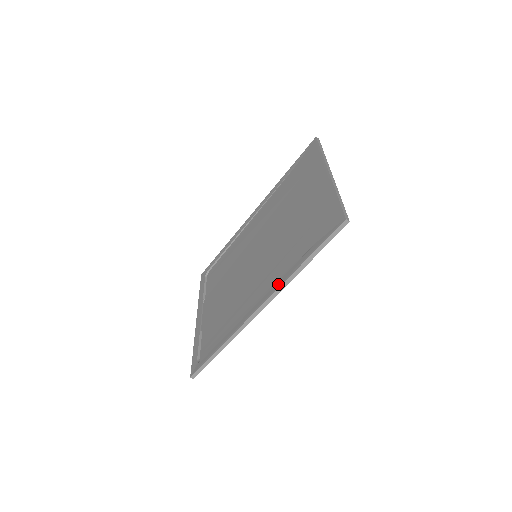
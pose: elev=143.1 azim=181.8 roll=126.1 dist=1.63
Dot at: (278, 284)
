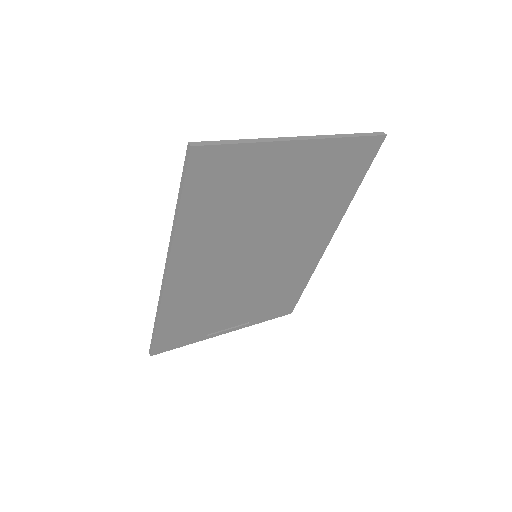
Dot at: occluded
